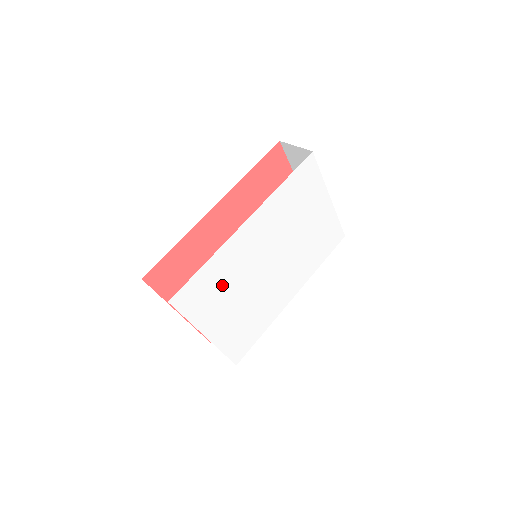
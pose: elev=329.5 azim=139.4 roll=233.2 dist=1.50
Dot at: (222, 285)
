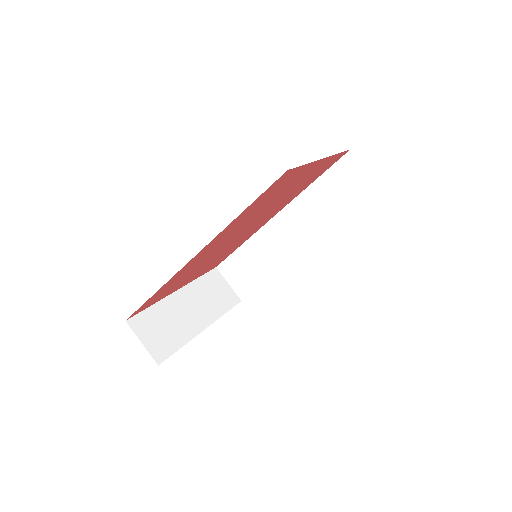
Dot at: occluded
